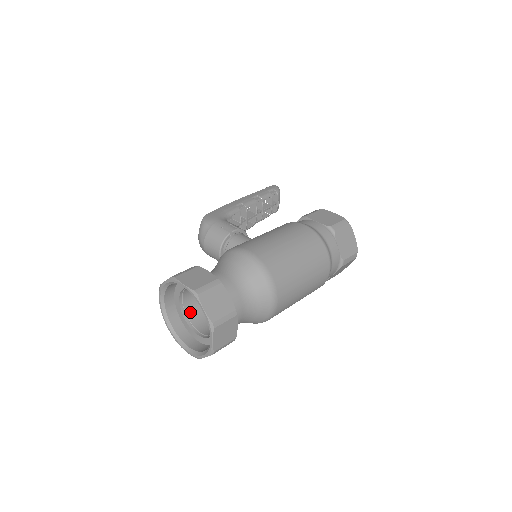
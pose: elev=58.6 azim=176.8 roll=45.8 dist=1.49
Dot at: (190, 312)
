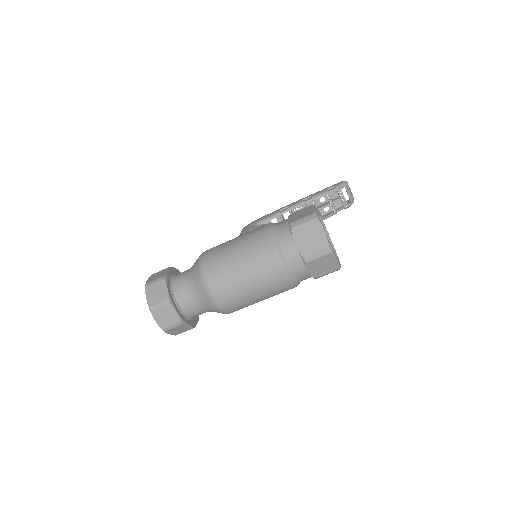
Dot at: occluded
